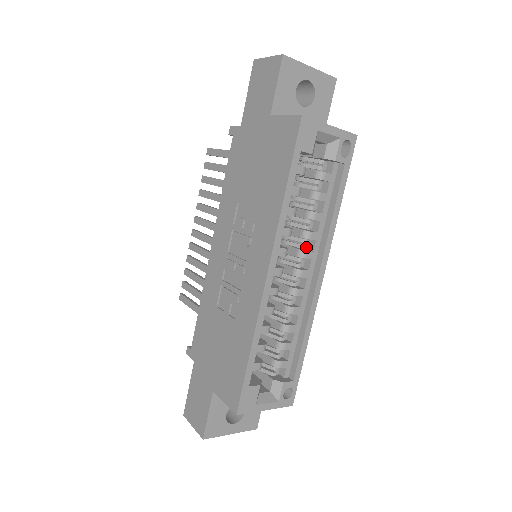
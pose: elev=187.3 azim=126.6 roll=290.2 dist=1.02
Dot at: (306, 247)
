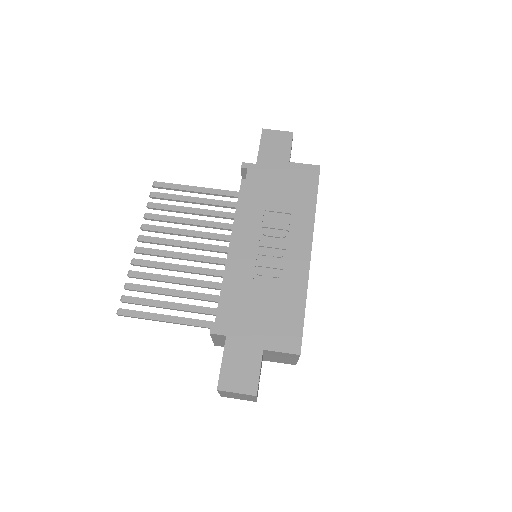
Dot at: occluded
